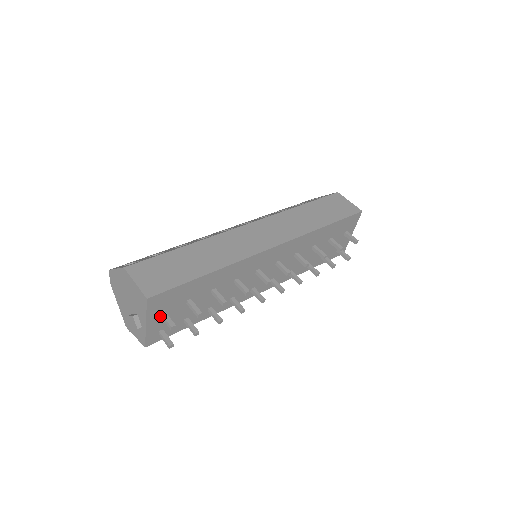
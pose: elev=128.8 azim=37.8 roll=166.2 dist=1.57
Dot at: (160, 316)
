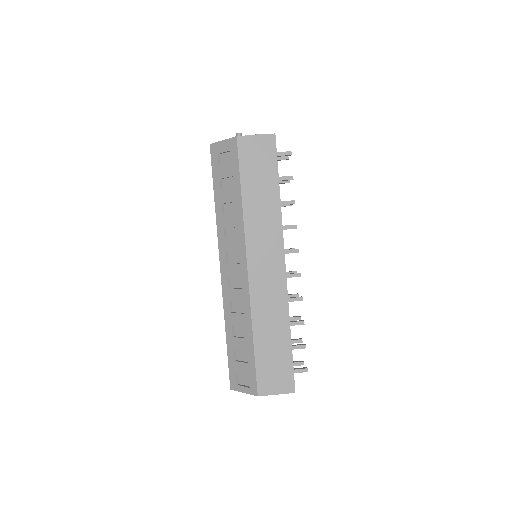
Dot at: occluded
